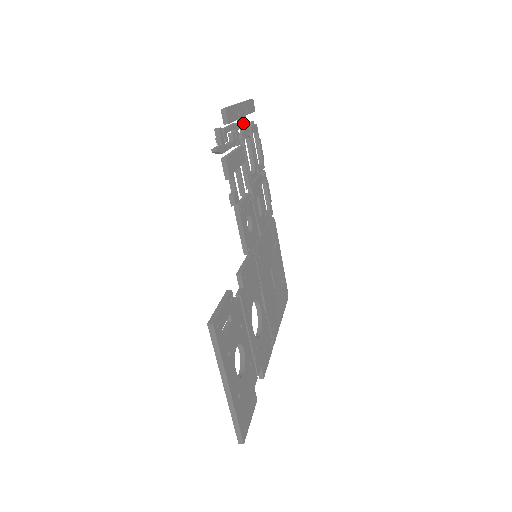
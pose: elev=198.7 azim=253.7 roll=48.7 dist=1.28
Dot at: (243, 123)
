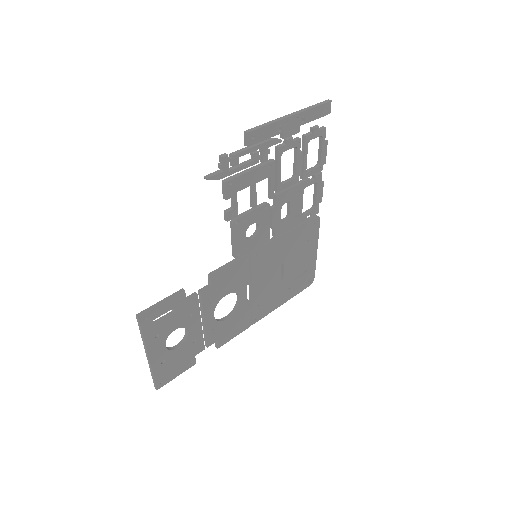
Dot at: (288, 136)
